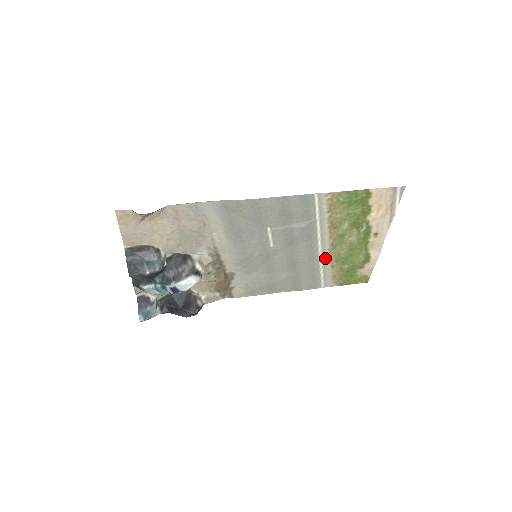
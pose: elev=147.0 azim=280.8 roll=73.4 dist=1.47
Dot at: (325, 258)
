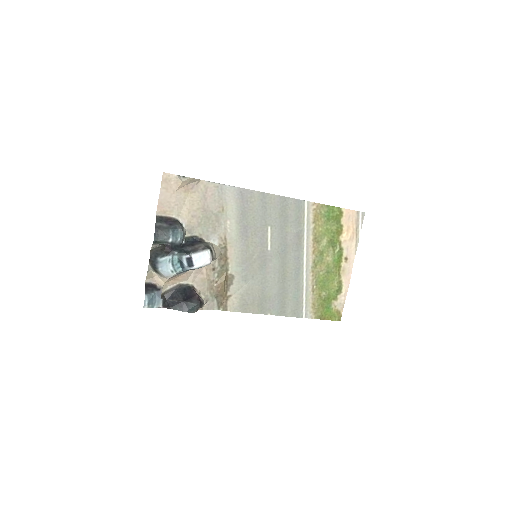
Dot at: (308, 277)
